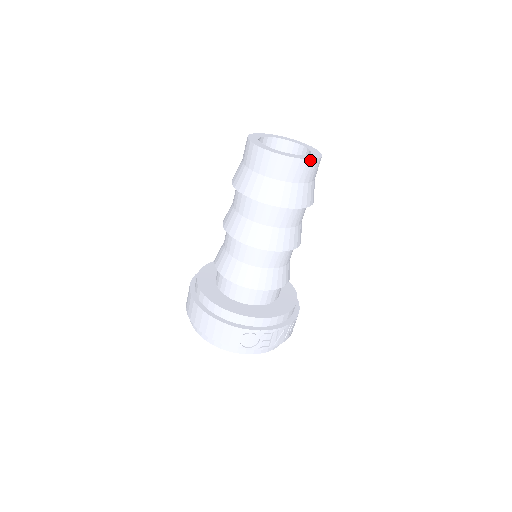
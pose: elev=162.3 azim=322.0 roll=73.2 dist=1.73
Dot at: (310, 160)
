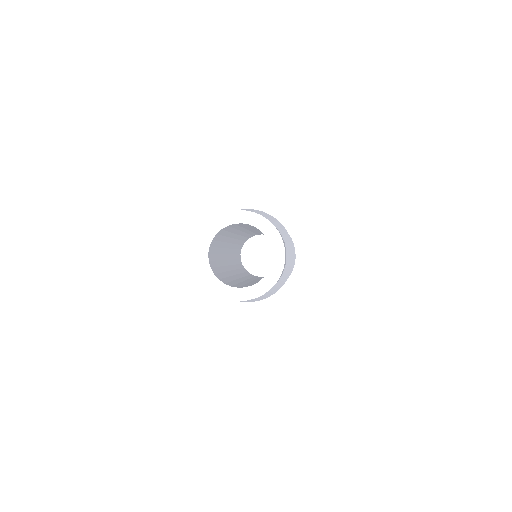
Dot at: (228, 298)
